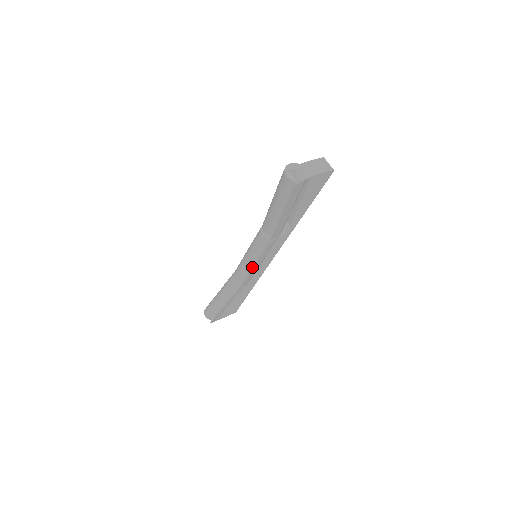
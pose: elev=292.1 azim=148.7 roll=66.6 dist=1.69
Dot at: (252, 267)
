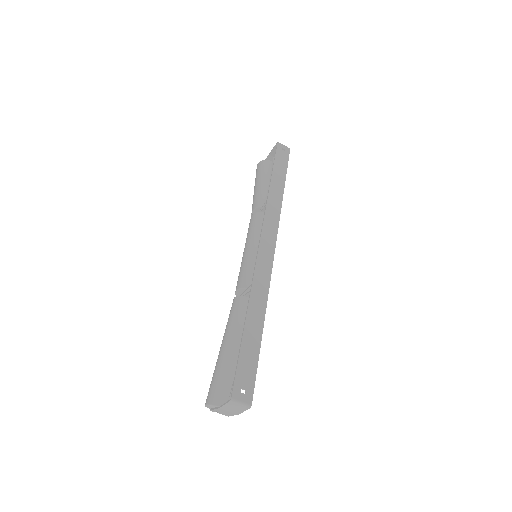
Dot at: occluded
